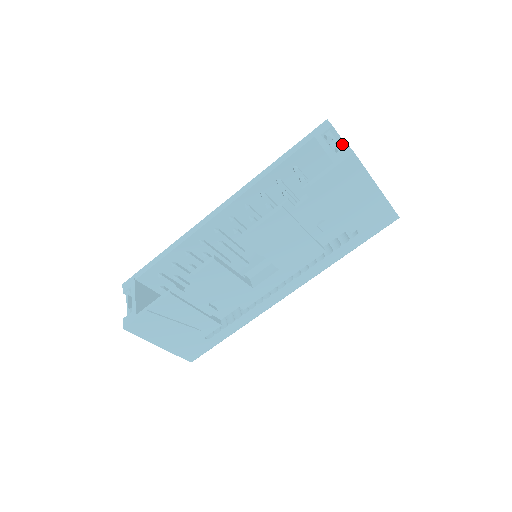
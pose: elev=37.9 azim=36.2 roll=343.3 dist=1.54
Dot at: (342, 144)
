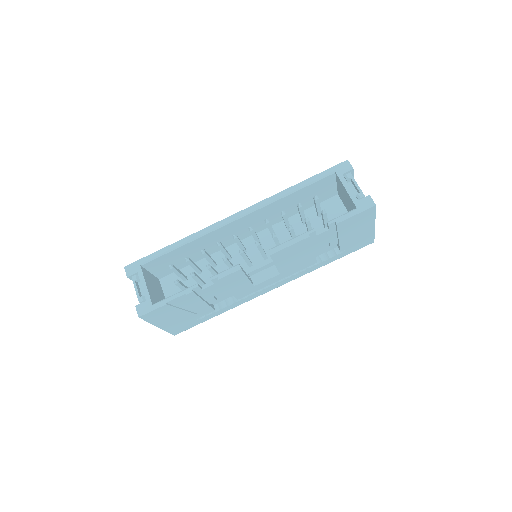
Dot at: occluded
